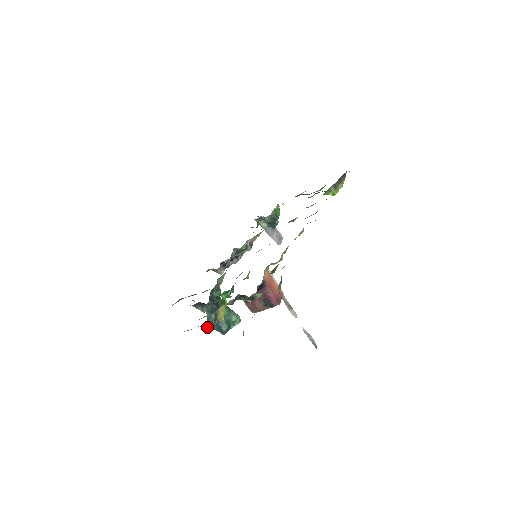
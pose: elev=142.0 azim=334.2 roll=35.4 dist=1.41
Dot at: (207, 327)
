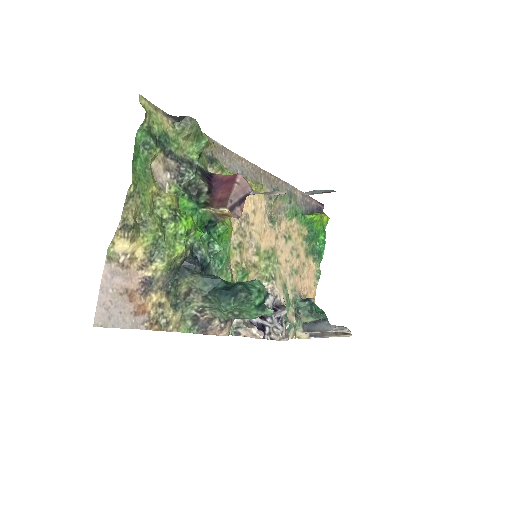
Dot at: occluded
